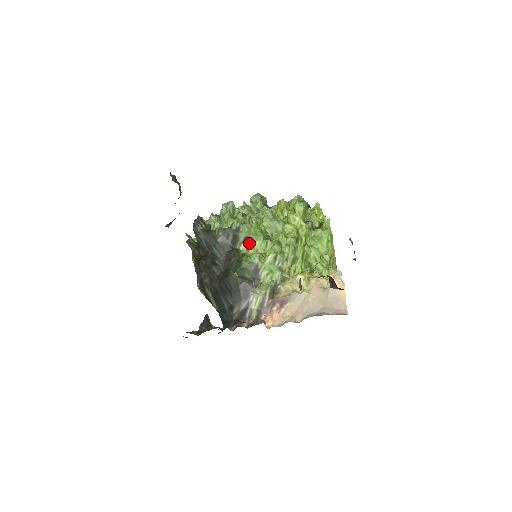
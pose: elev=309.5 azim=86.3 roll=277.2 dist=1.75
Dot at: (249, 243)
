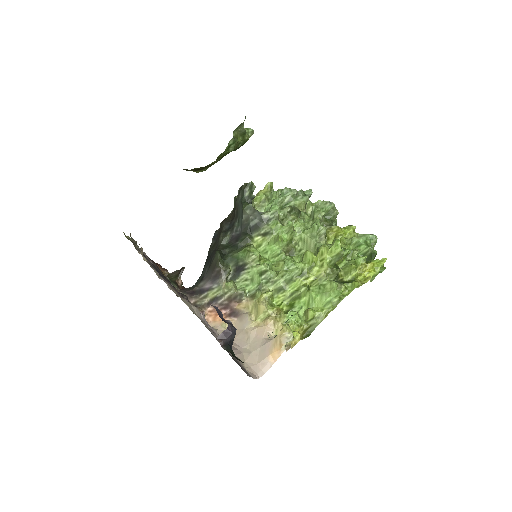
Dot at: (266, 240)
